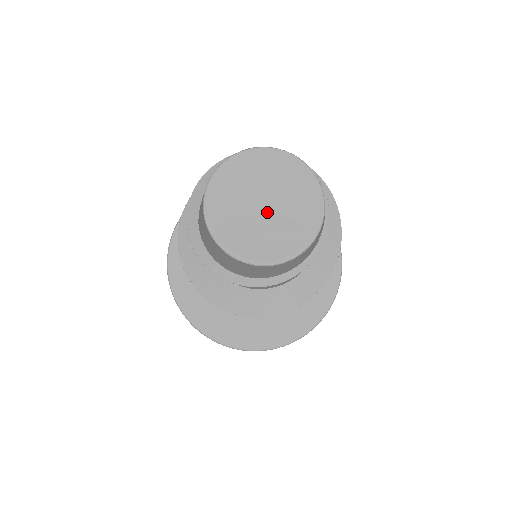
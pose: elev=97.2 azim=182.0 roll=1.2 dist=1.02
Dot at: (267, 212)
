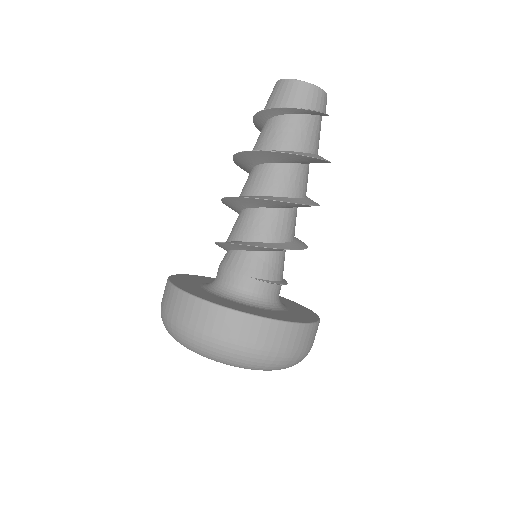
Dot at: occluded
